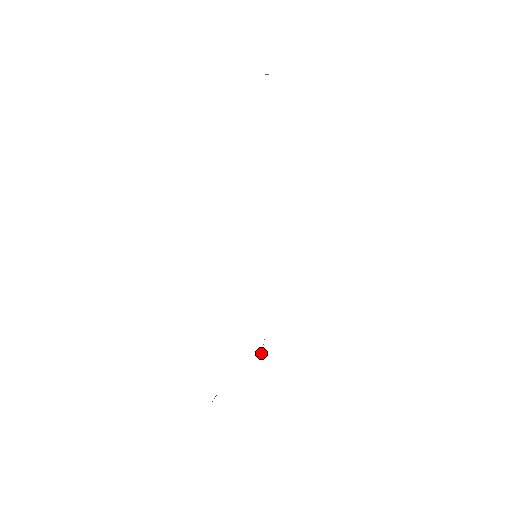
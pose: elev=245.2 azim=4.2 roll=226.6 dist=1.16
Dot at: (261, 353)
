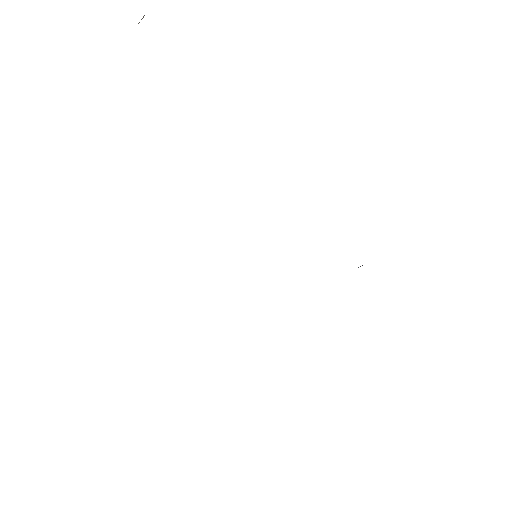
Dot at: occluded
